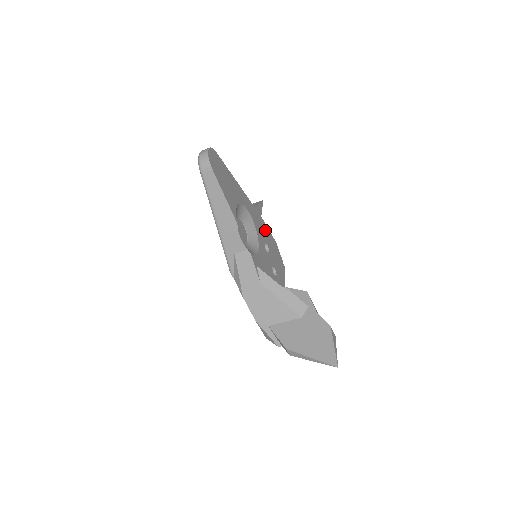
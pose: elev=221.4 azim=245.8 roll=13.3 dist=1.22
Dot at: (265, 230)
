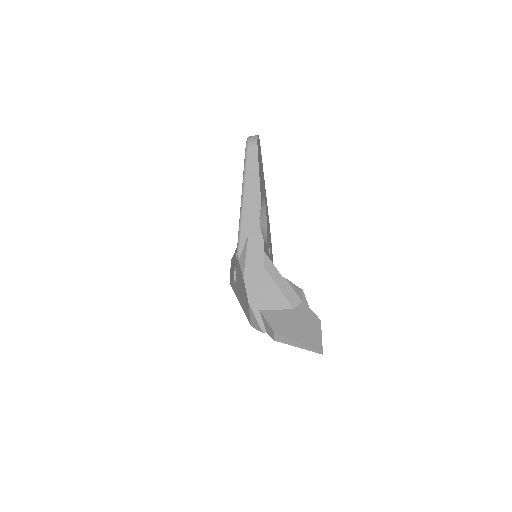
Dot at: (270, 237)
